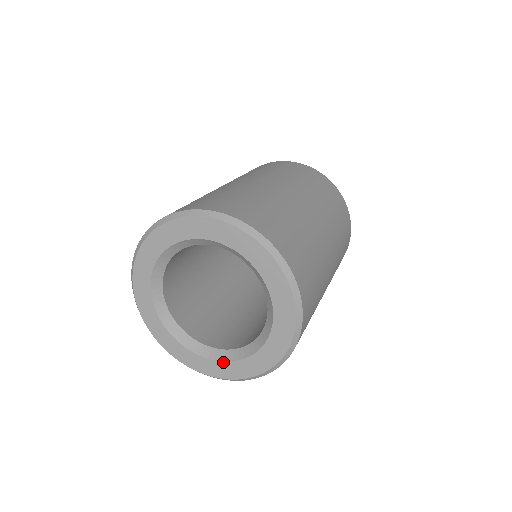
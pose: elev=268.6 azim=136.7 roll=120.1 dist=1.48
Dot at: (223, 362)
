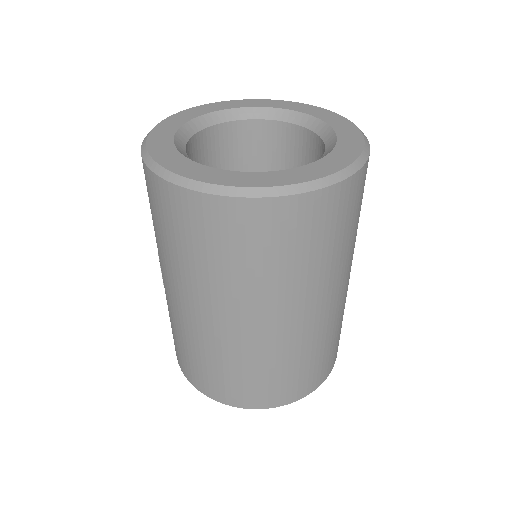
Dot at: (330, 153)
